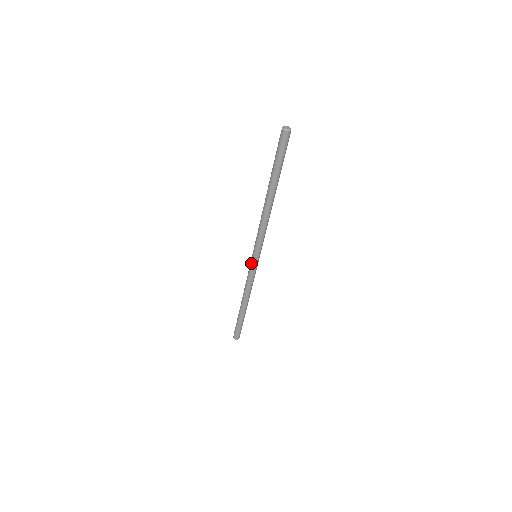
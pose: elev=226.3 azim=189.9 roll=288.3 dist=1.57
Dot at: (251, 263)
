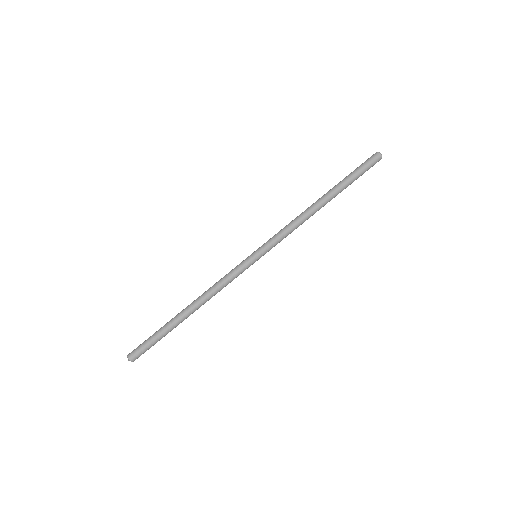
Dot at: (246, 259)
